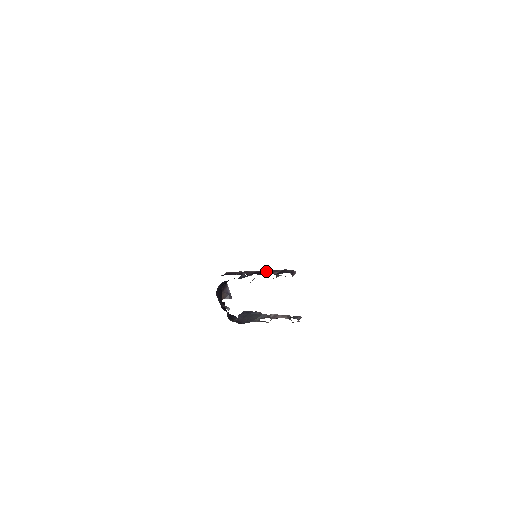
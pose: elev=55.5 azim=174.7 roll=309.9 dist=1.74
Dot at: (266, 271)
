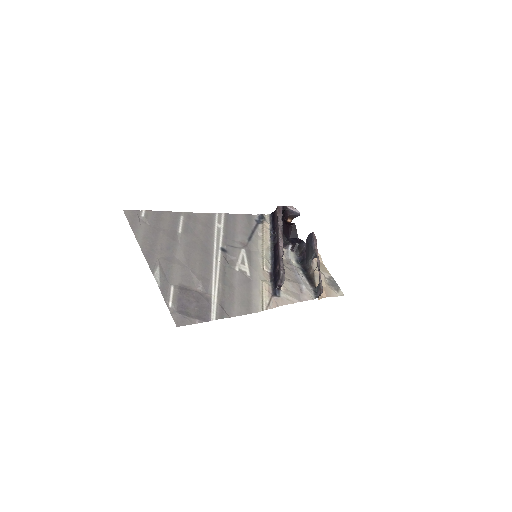
Dot at: (278, 252)
